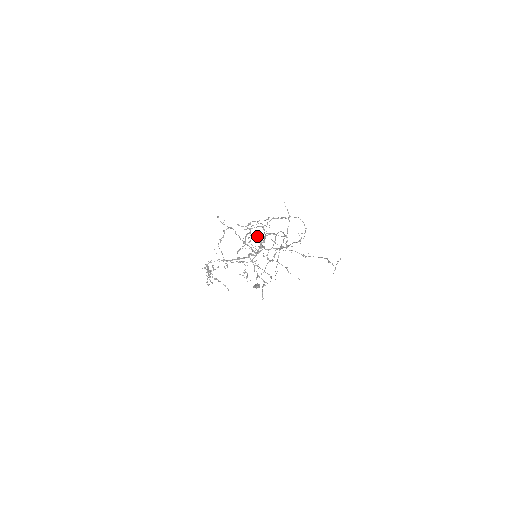
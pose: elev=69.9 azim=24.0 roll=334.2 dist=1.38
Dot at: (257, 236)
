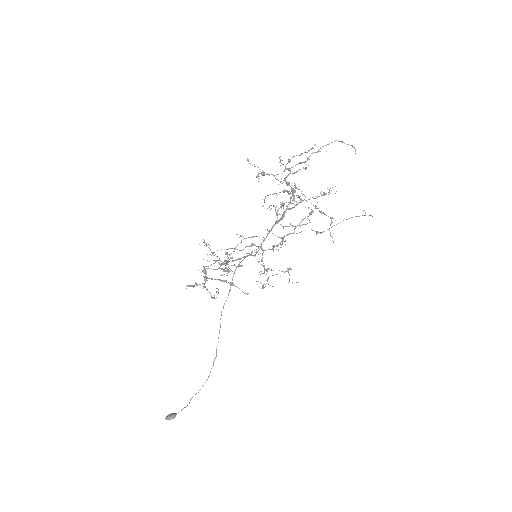
Dot at: (270, 209)
